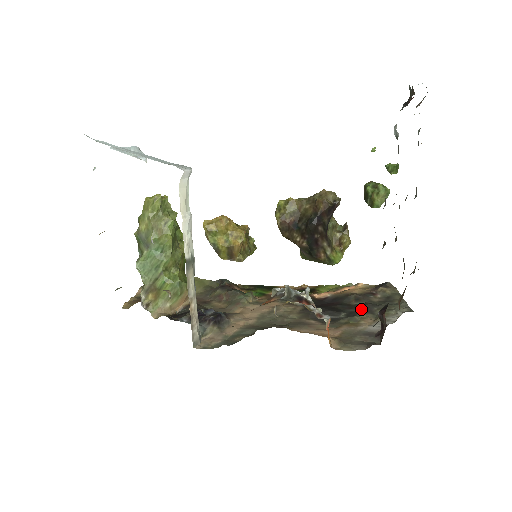
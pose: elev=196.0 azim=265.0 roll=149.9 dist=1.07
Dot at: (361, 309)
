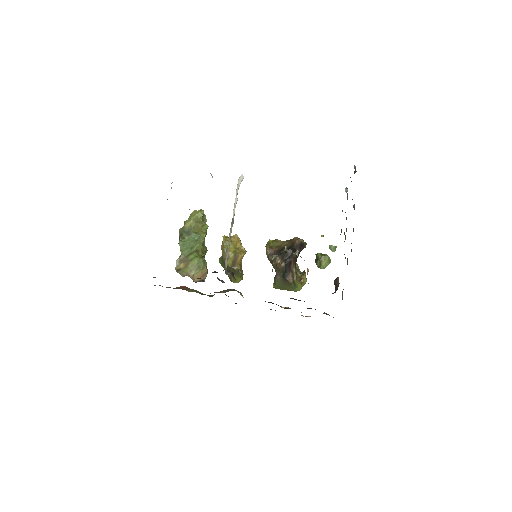
Dot at: occluded
